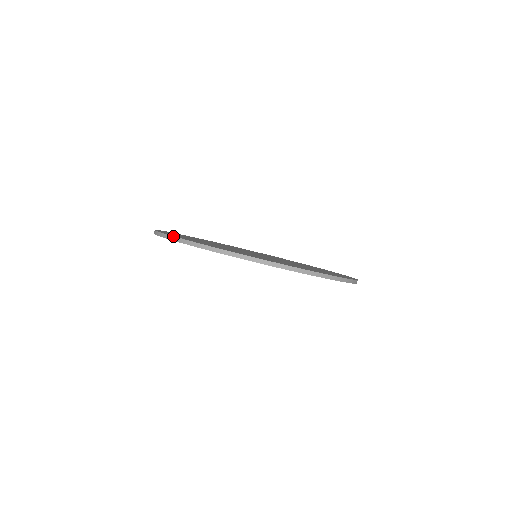
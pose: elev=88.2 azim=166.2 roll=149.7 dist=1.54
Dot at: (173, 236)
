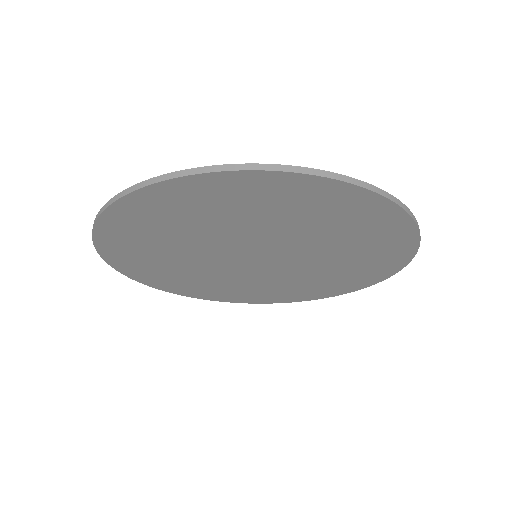
Dot at: occluded
